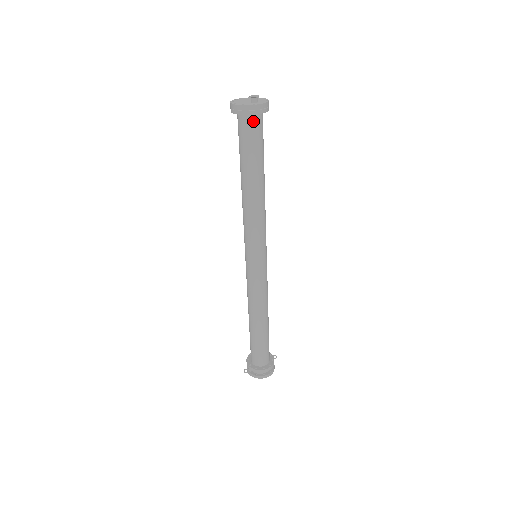
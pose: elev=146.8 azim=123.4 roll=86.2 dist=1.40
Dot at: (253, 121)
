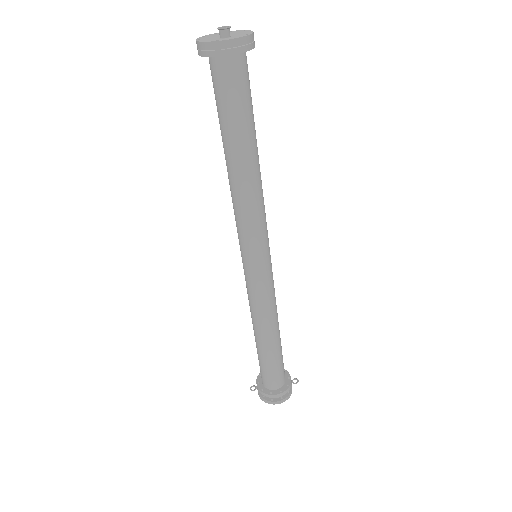
Dot at: (223, 67)
